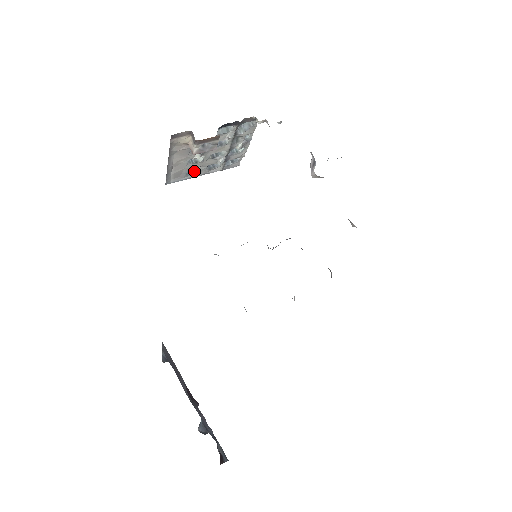
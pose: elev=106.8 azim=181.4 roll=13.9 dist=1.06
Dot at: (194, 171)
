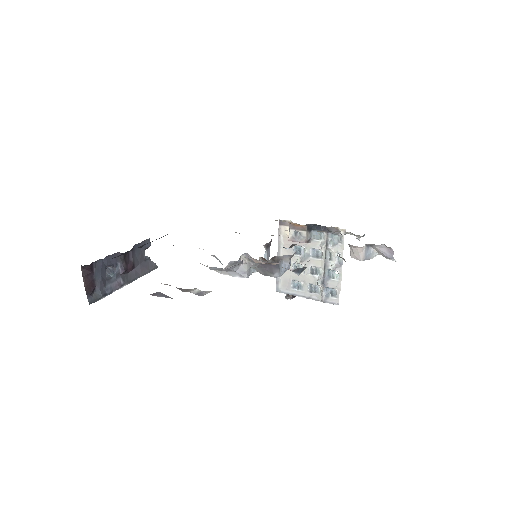
Dot at: (299, 288)
